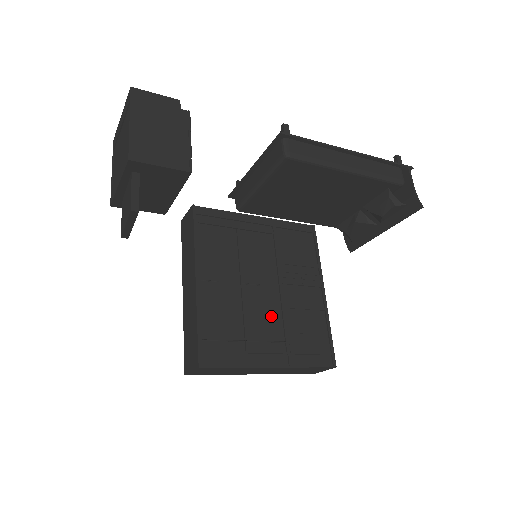
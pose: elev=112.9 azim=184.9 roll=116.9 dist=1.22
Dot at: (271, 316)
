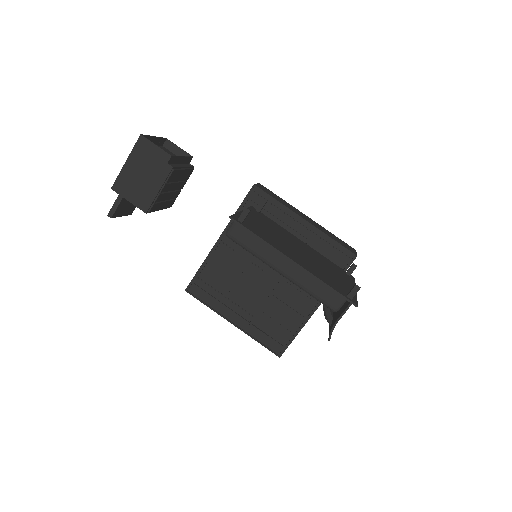
Dot at: (257, 295)
